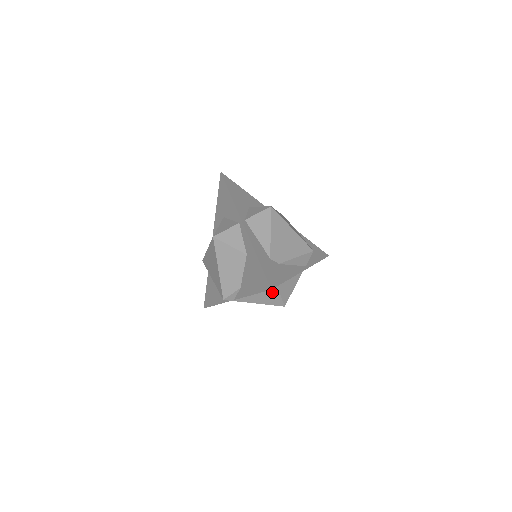
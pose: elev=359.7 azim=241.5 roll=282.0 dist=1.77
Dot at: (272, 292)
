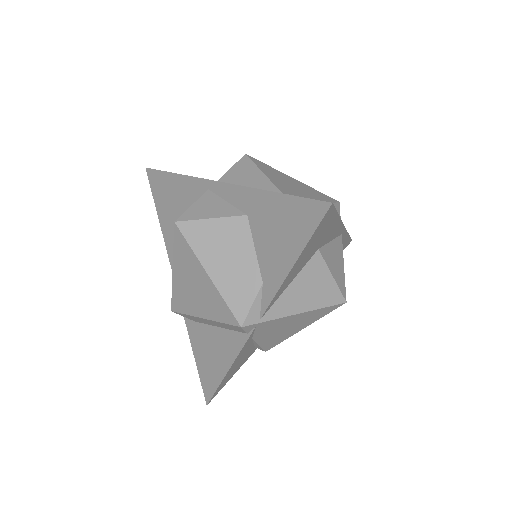
Dot at: (317, 274)
